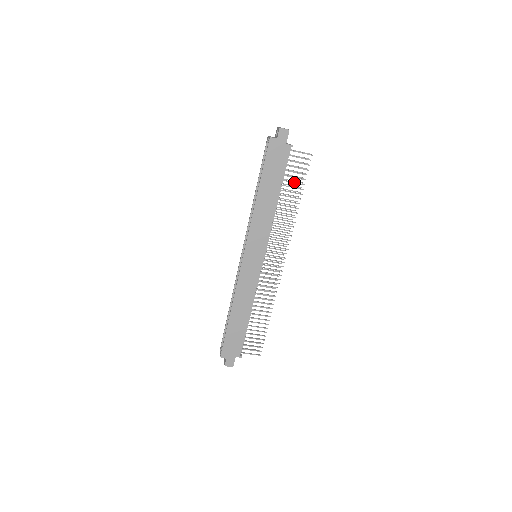
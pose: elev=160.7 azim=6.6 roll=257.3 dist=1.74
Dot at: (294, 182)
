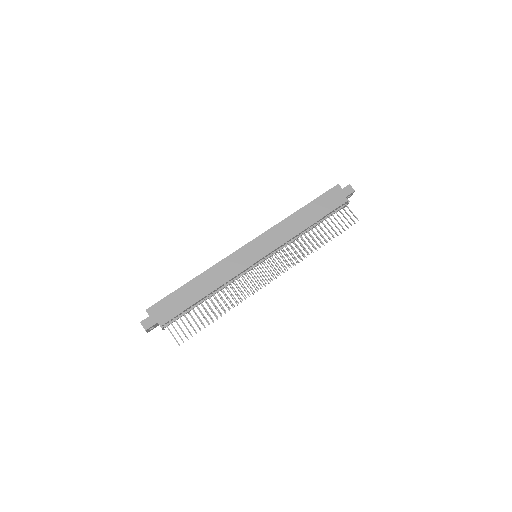
Dot at: occluded
